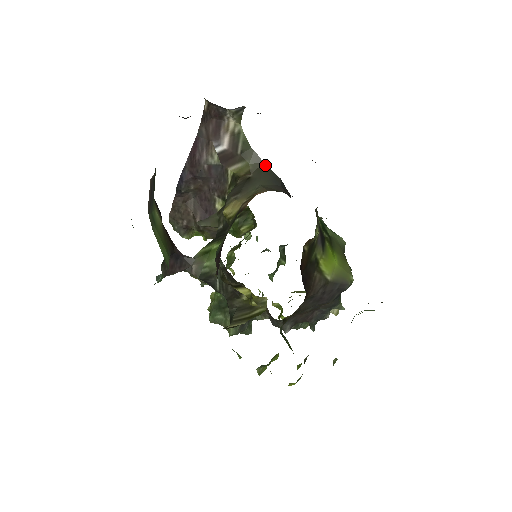
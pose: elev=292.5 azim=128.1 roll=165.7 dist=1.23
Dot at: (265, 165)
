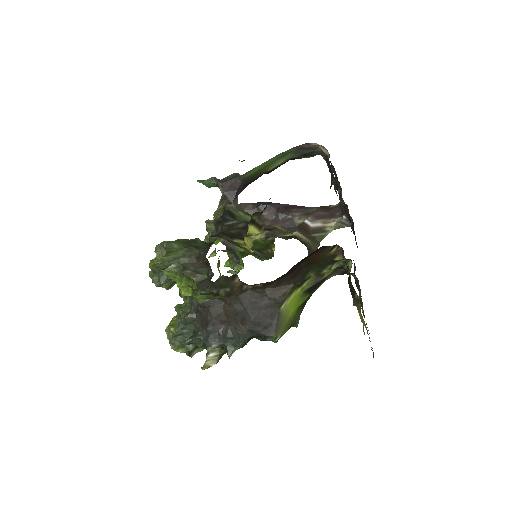
Dot at: occluded
